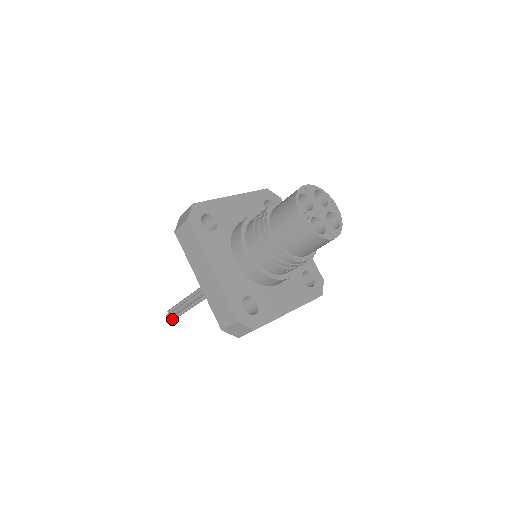
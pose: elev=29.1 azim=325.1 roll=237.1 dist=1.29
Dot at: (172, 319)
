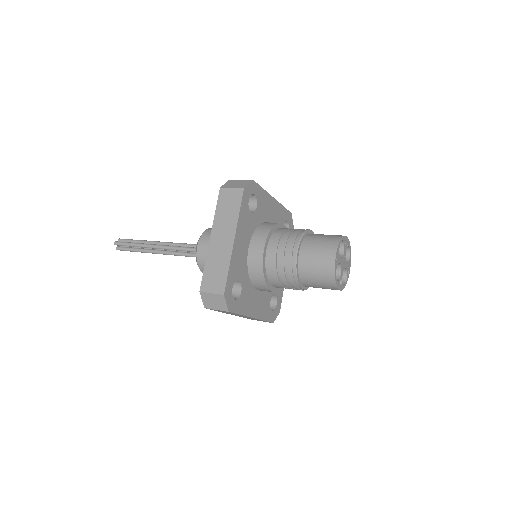
Dot at: occluded
